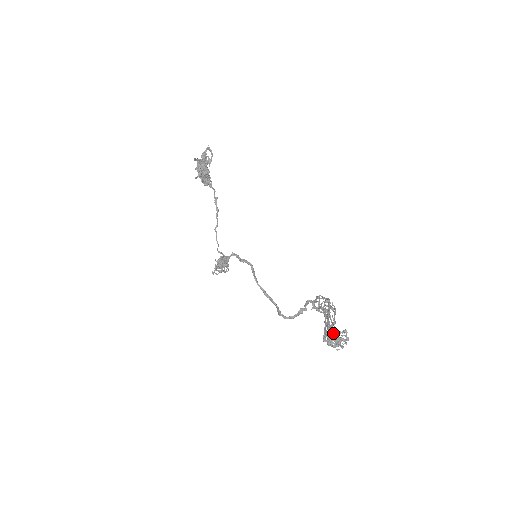
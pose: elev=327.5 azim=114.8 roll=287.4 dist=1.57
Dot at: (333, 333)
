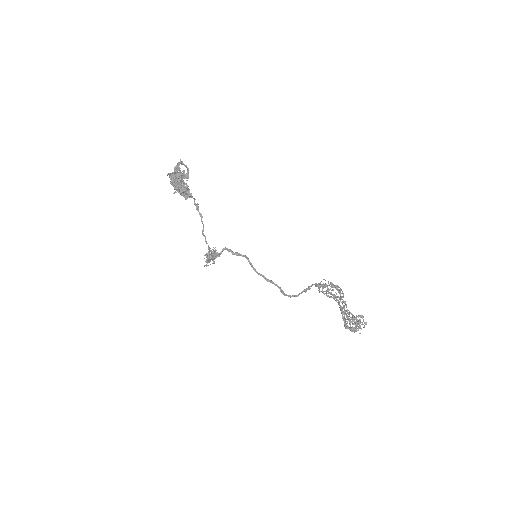
Dot at: occluded
